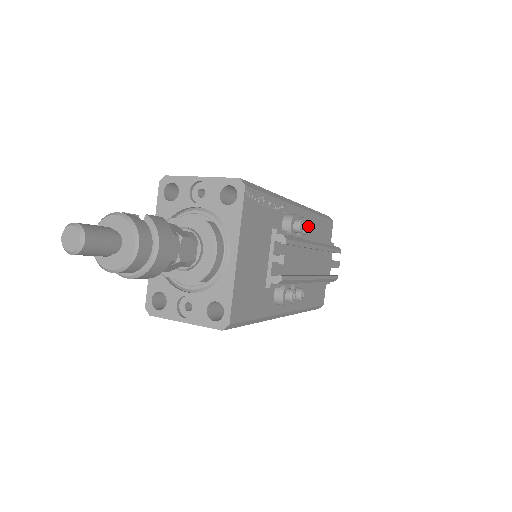
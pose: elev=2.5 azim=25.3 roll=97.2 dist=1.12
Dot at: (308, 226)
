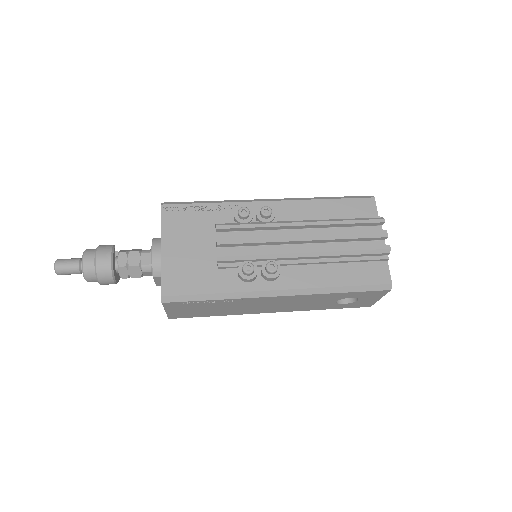
Dot at: (261, 210)
